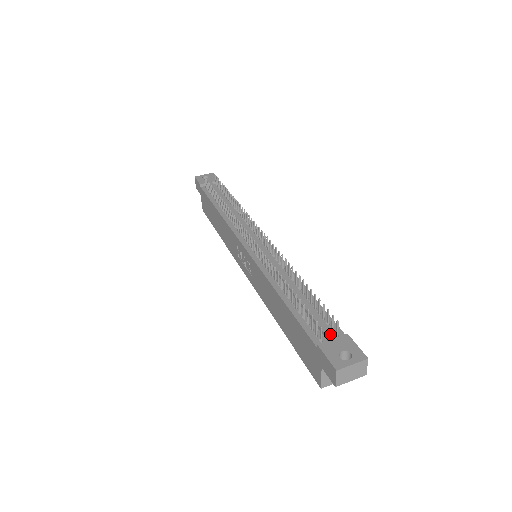
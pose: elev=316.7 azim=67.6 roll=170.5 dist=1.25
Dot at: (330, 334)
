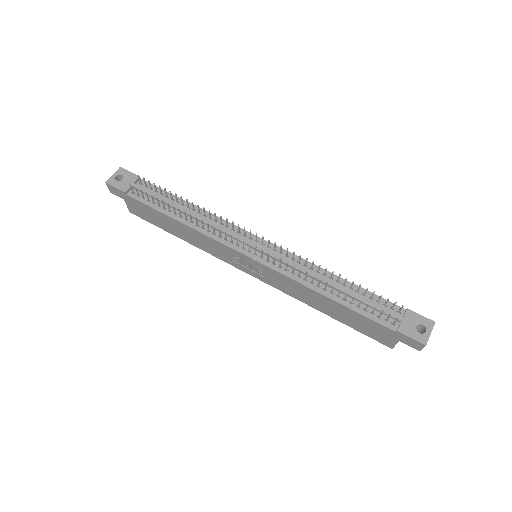
Dot at: (398, 316)
